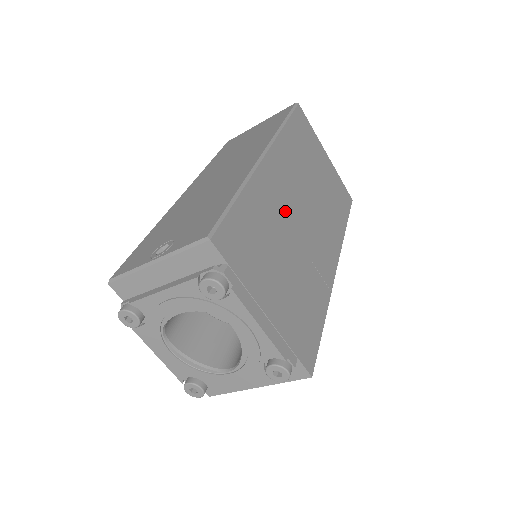
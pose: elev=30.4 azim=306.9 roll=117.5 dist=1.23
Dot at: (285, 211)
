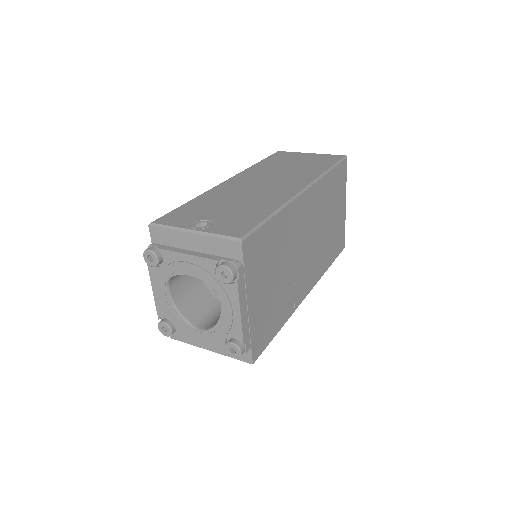
Dot at: (296, 239)
